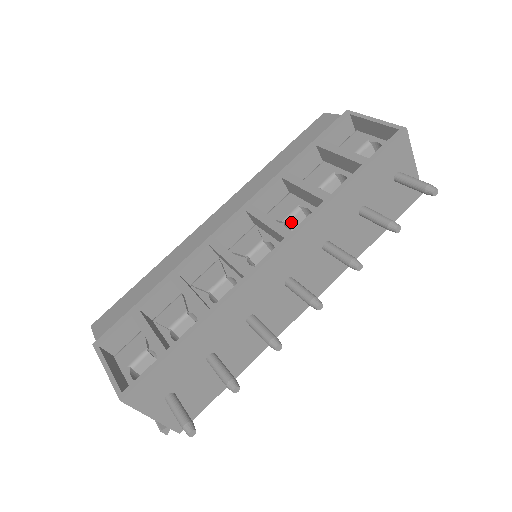
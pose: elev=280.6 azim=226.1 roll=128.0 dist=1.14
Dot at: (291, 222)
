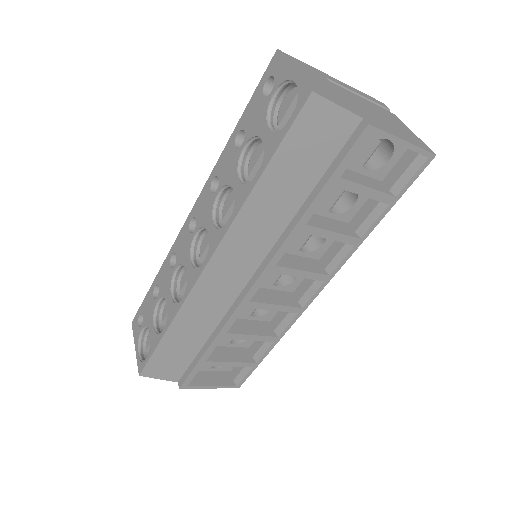
Dot at: (304, 243)
